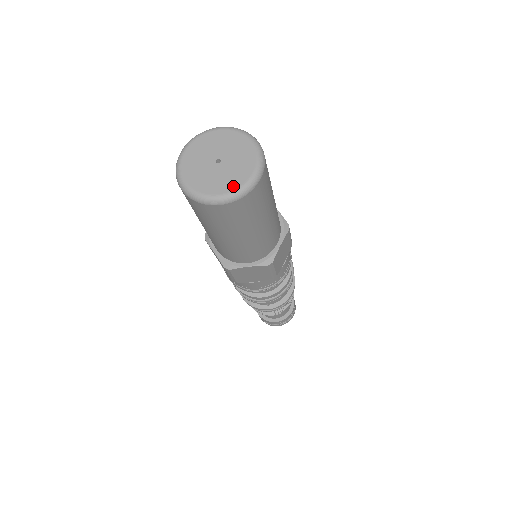
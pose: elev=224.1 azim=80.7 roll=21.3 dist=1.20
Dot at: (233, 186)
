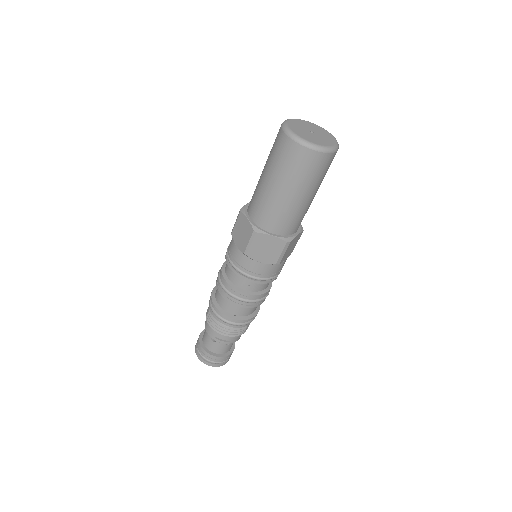
Dot at: (322, 144)
